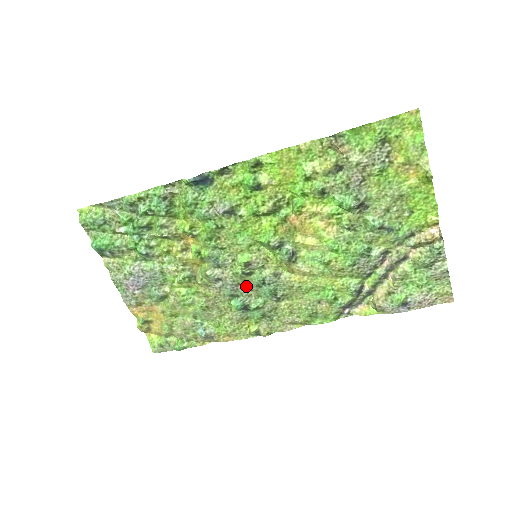
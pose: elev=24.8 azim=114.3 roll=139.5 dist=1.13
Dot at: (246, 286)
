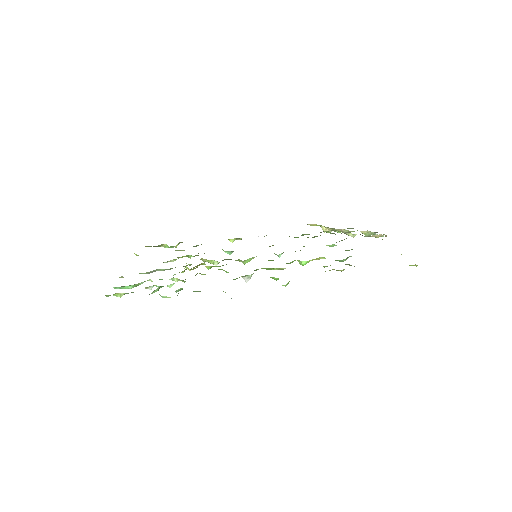
Dot at: occluded
